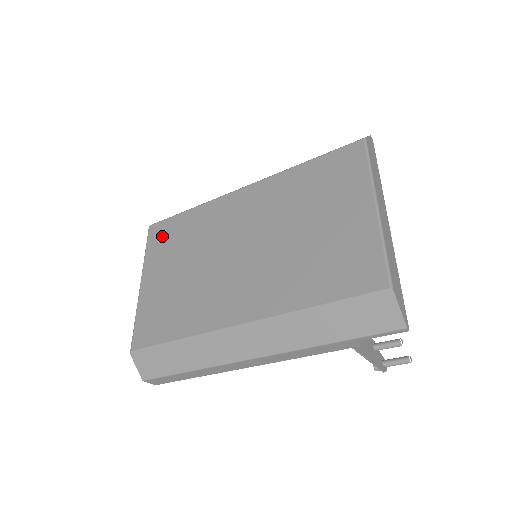
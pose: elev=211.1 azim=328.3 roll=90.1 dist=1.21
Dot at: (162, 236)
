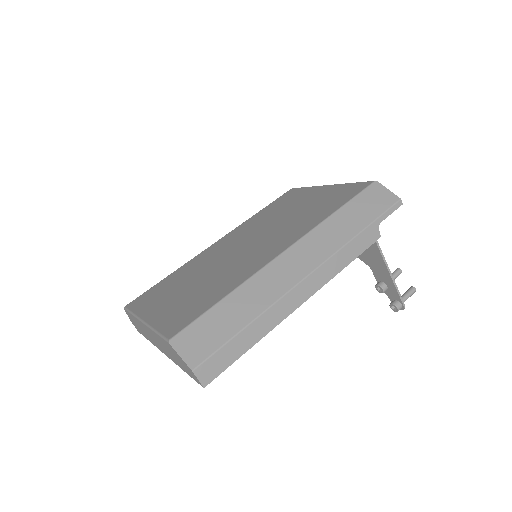
Dot at: (148, 297)
